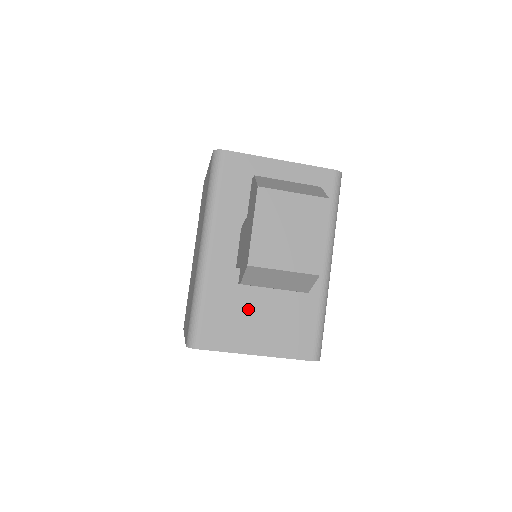
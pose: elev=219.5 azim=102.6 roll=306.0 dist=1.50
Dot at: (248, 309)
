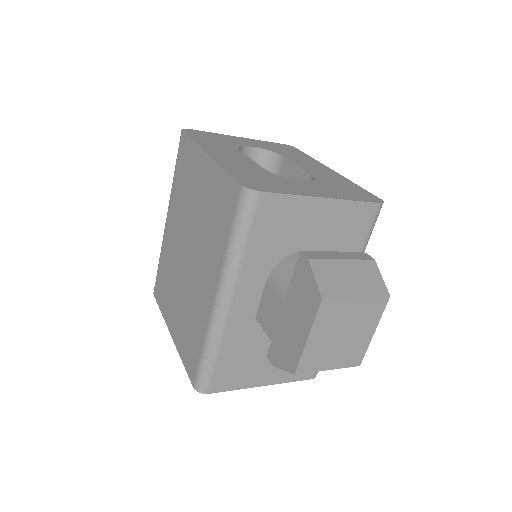
Dot at: (262, 352)
